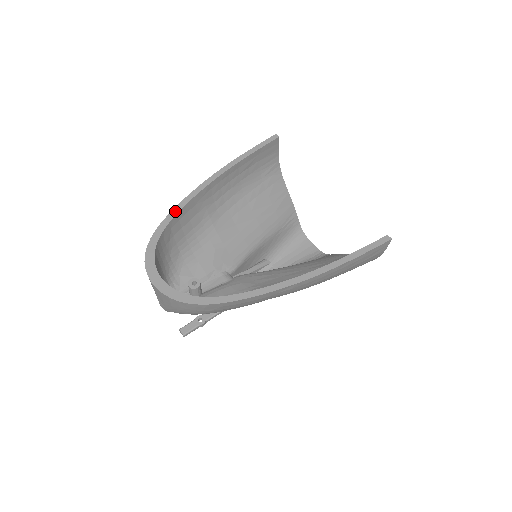
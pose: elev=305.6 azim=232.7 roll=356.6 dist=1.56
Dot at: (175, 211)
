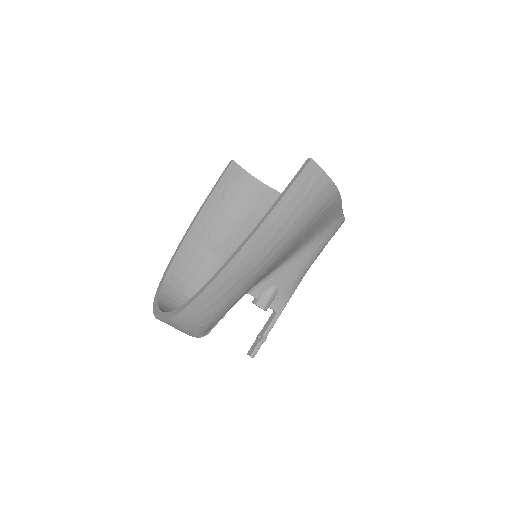
Dot at: (171, 262)
